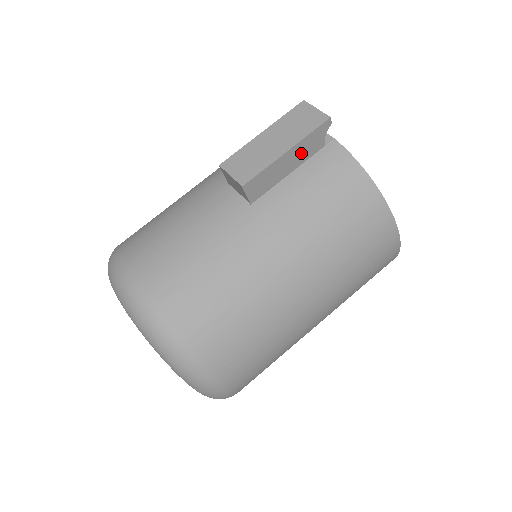
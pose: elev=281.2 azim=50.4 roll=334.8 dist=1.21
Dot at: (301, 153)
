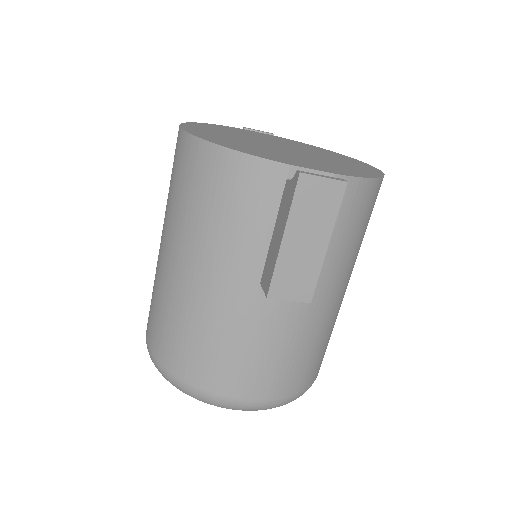
Dot at: occluded
